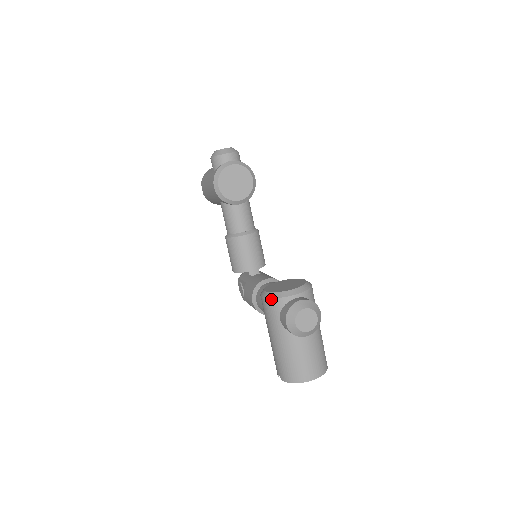
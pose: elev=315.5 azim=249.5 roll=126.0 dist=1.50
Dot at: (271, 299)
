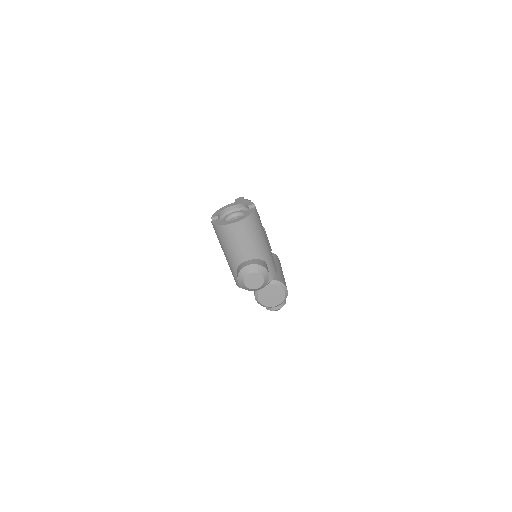
Dot at: (261, 305)
